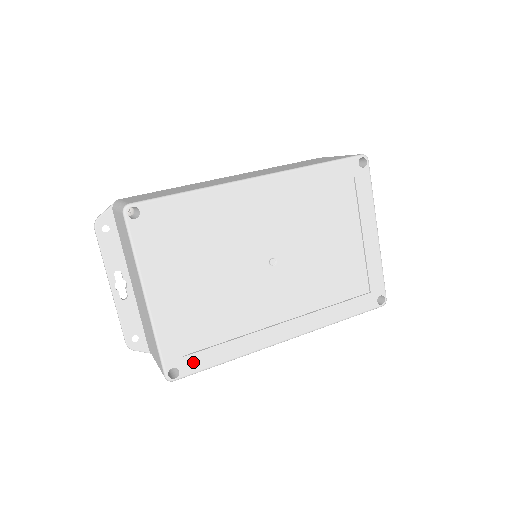
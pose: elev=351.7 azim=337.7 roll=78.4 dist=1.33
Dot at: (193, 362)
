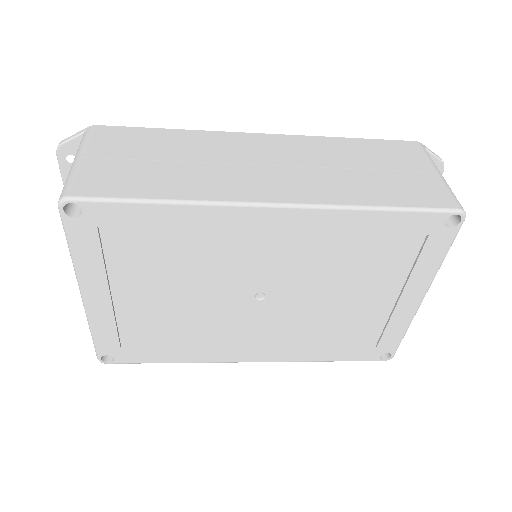
Dot at: (132, 356)
